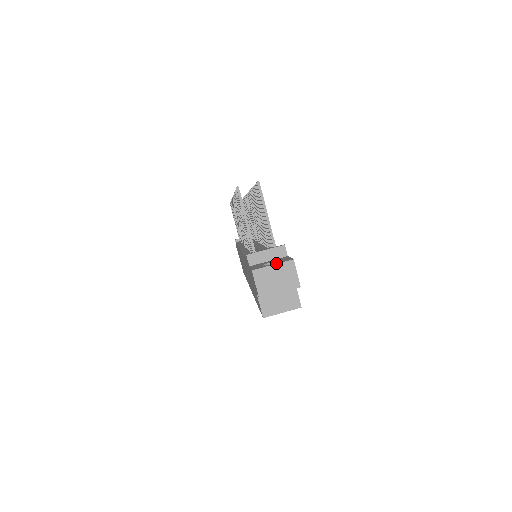
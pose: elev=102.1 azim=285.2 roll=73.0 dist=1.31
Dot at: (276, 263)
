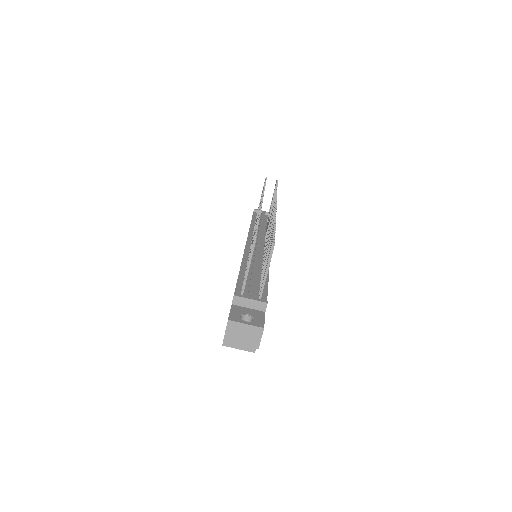
Dot at: (249, 323)
